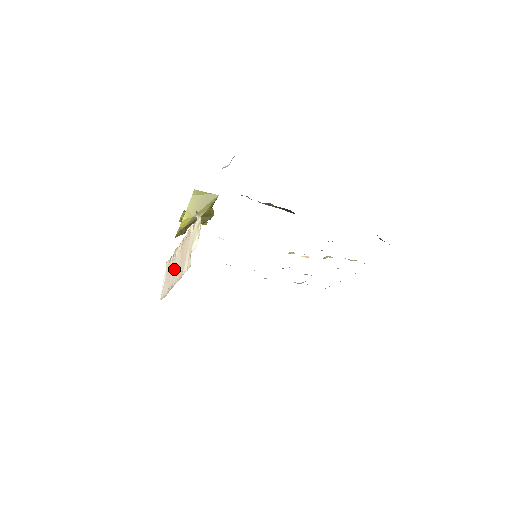
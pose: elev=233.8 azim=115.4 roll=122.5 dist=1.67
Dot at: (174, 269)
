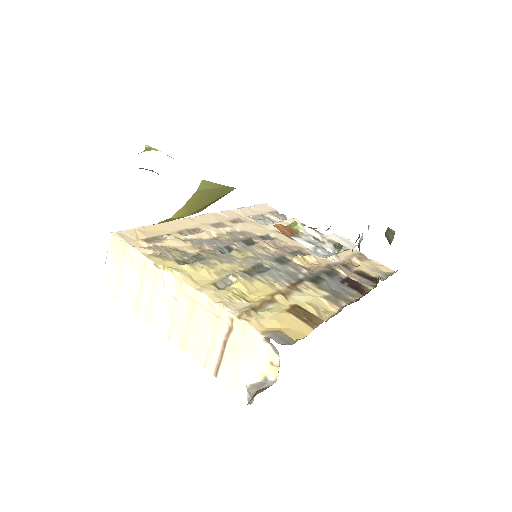
Dot at: (160, 305)
